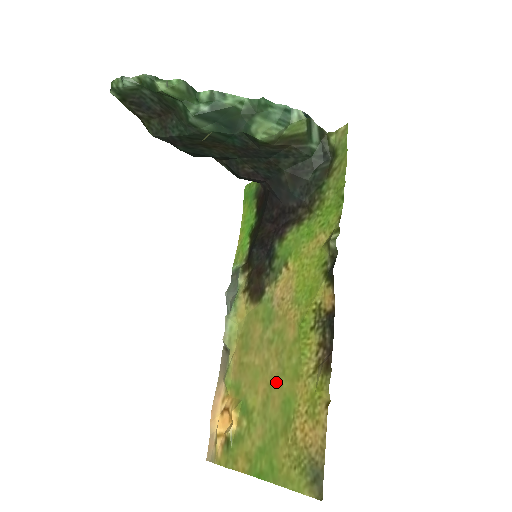
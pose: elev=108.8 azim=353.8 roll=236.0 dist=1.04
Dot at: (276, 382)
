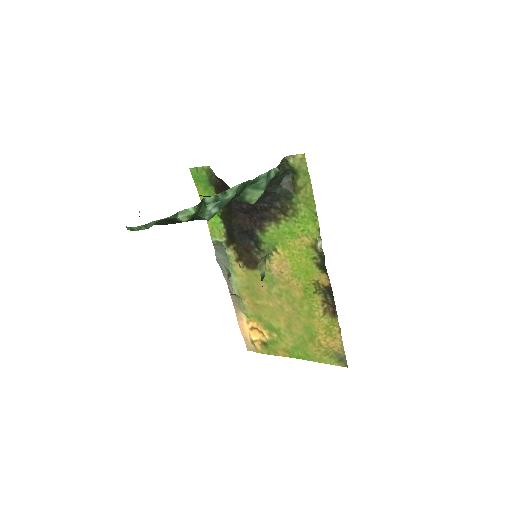
Dot at: (294, 317)
